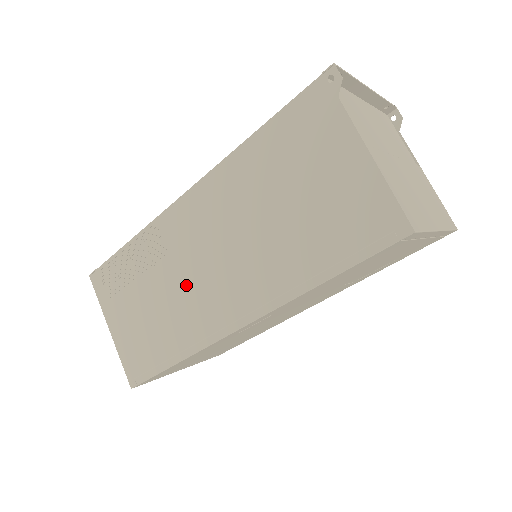
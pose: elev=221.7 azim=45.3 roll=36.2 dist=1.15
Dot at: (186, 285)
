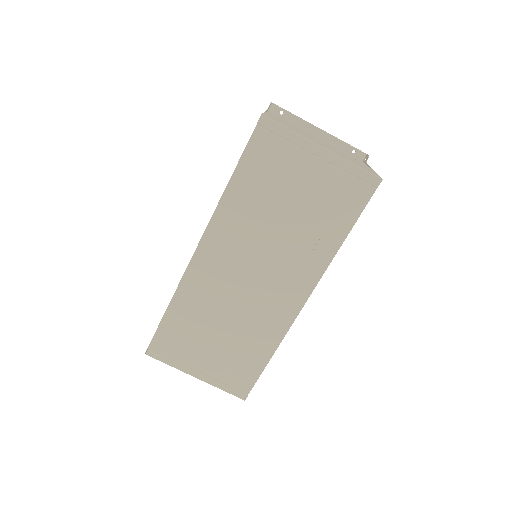
Dot at: occluded
